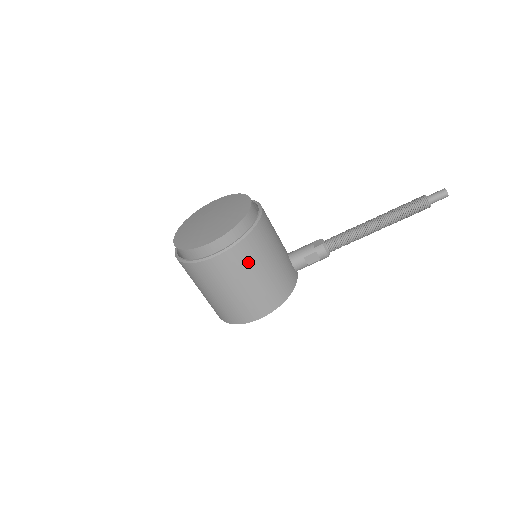
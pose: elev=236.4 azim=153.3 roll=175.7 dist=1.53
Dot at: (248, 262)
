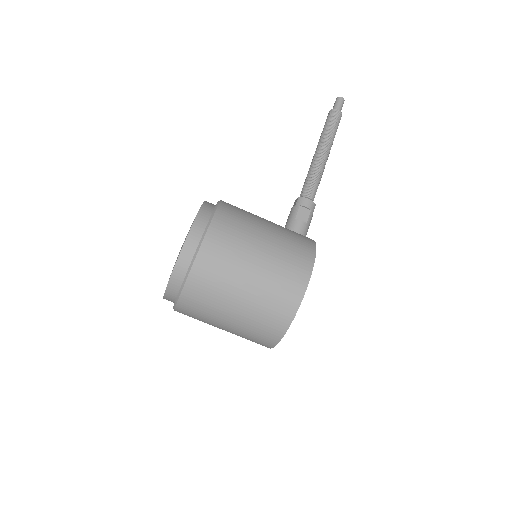
Dot at: (241, 225)
